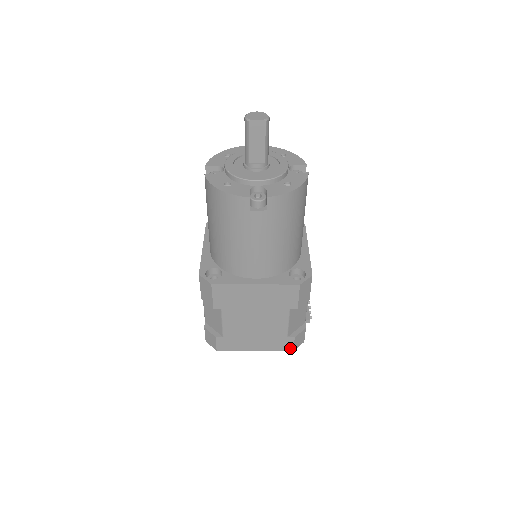
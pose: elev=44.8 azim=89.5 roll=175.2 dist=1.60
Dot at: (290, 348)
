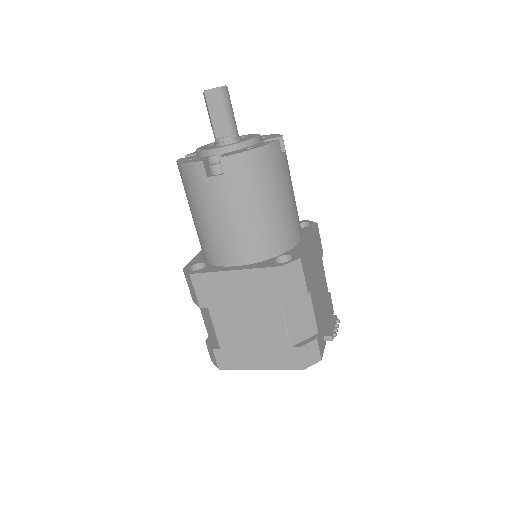
Dot at: (299, 364)
